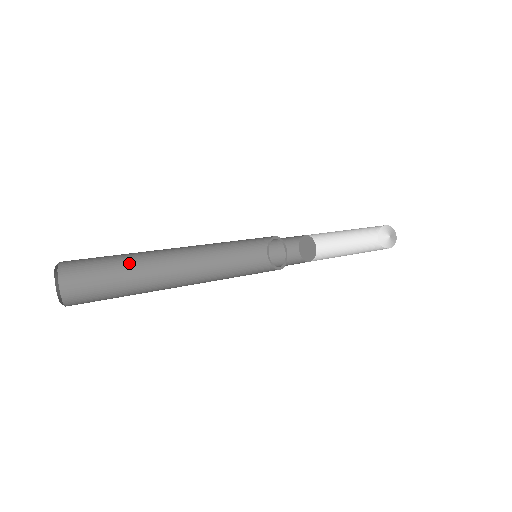
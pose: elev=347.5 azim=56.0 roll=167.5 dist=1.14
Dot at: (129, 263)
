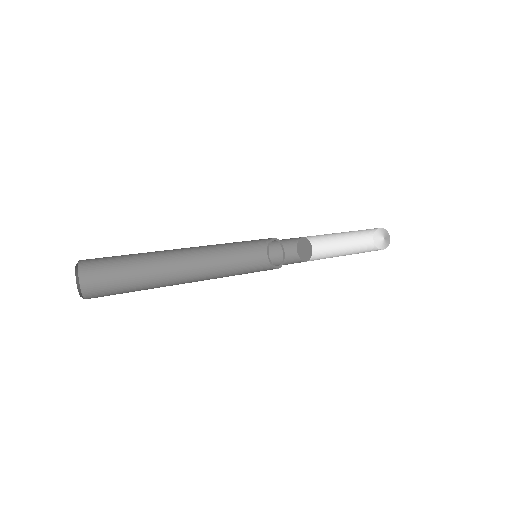
Dot at: (142, 254)
